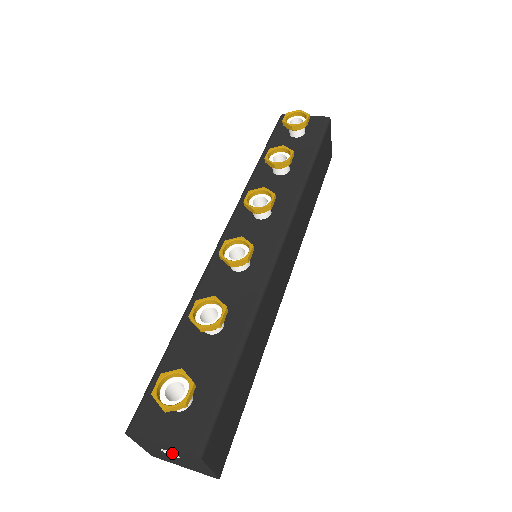
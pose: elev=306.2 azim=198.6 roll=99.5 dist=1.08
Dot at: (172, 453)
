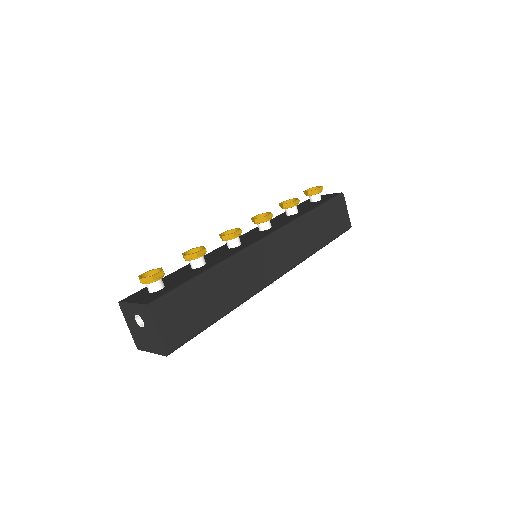
Dot at: (142, 325)
